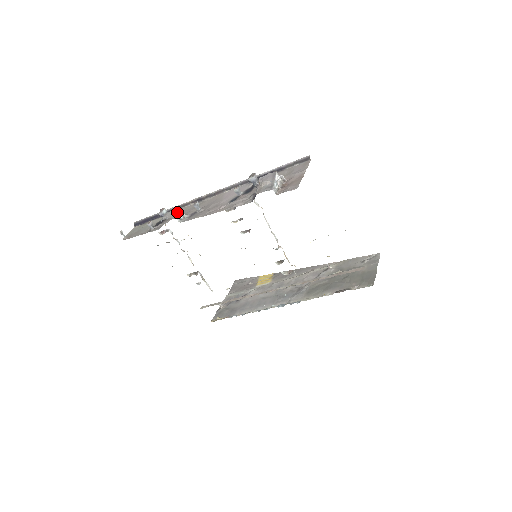
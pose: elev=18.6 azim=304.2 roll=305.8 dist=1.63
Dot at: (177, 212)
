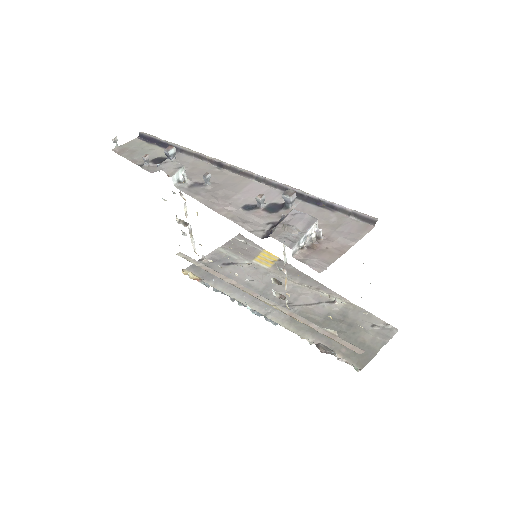
Dot at: (179, 171)
